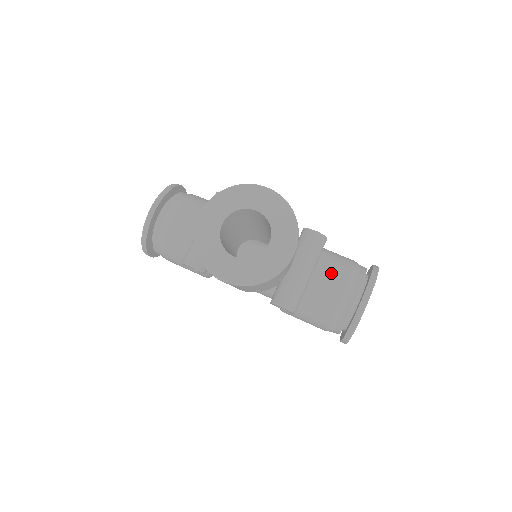
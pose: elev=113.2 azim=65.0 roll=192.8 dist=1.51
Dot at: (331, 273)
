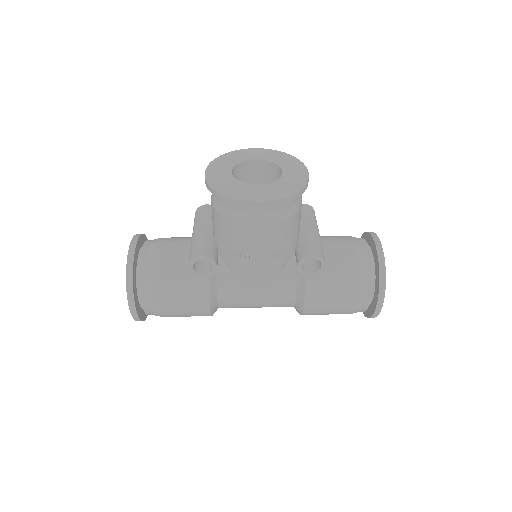
Dot at: (334, 238)
